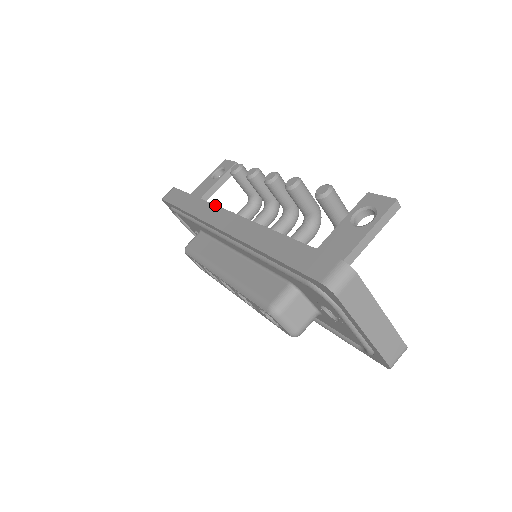
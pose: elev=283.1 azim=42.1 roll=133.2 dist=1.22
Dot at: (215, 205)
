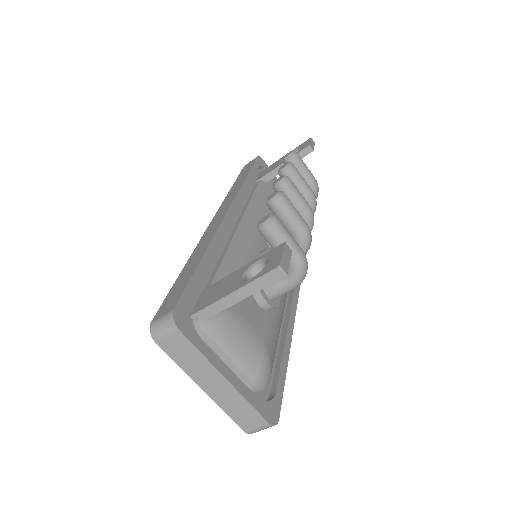
Dot at: (237, 193)
